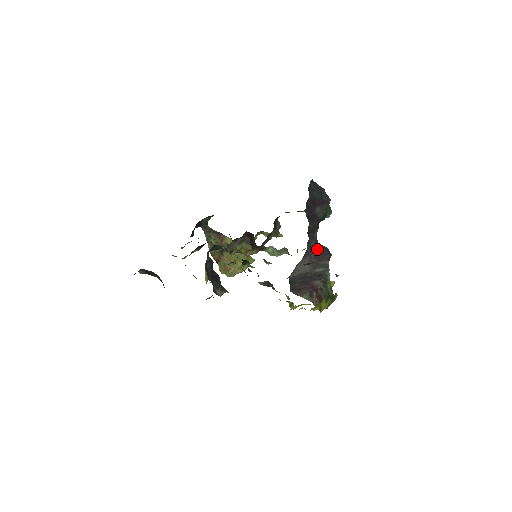
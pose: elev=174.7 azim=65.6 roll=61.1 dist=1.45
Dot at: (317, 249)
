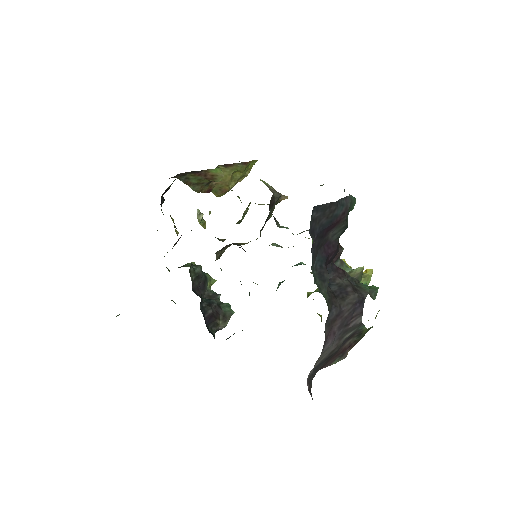
Dot at: (341, 314)
